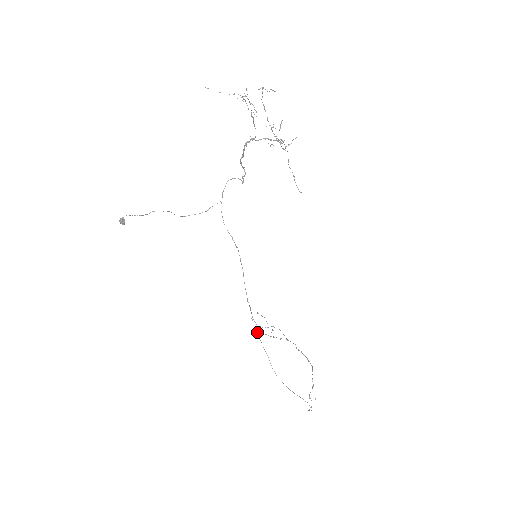
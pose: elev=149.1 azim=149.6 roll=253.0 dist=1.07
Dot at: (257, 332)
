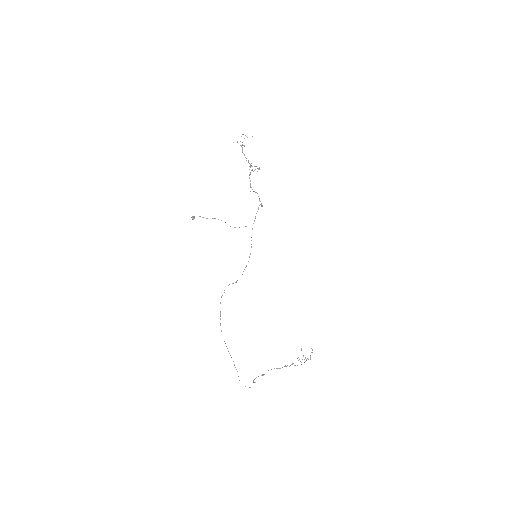
Dot at: (221, 296)
